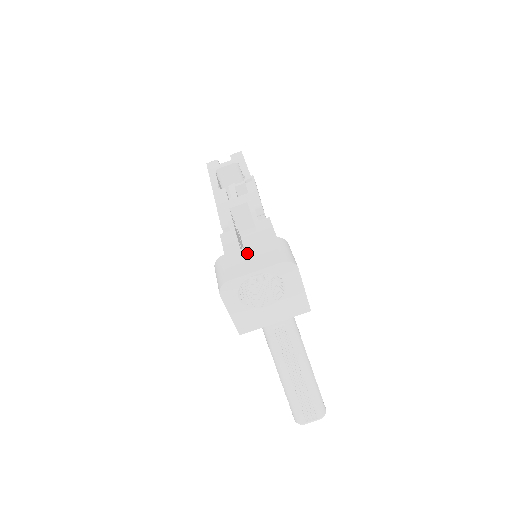
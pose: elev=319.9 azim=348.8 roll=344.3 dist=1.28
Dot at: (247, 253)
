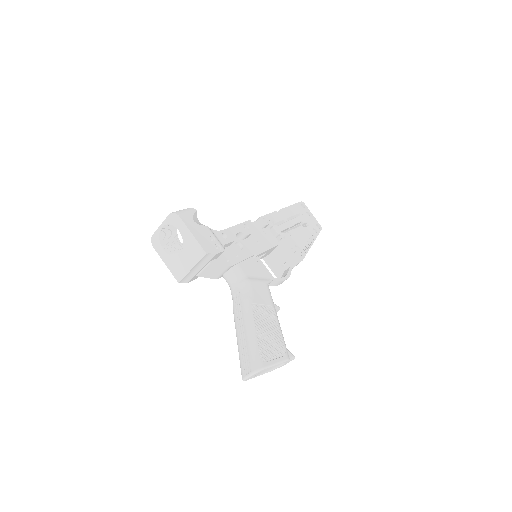
Dot at: occluded
